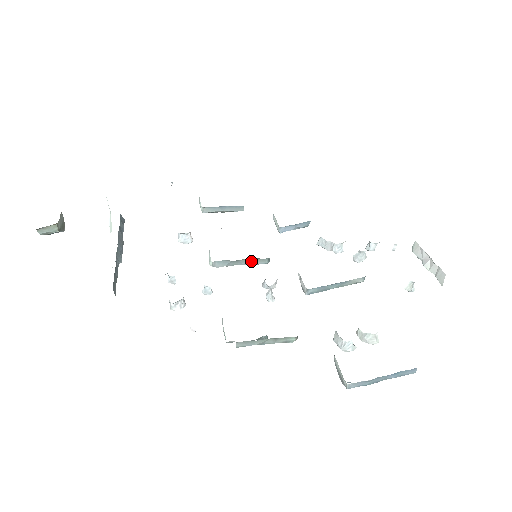
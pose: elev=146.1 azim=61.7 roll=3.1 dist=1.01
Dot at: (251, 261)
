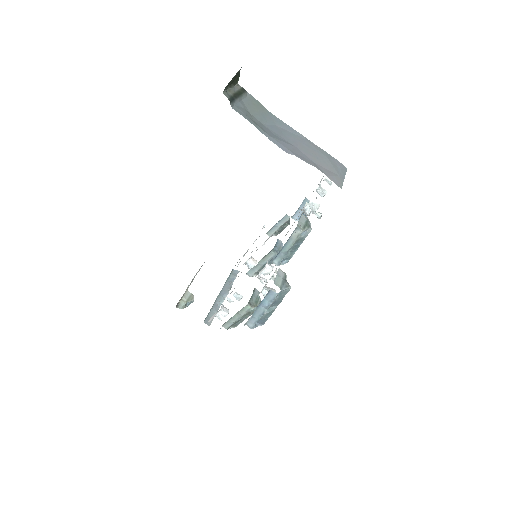
Dot at: (265, 259)
